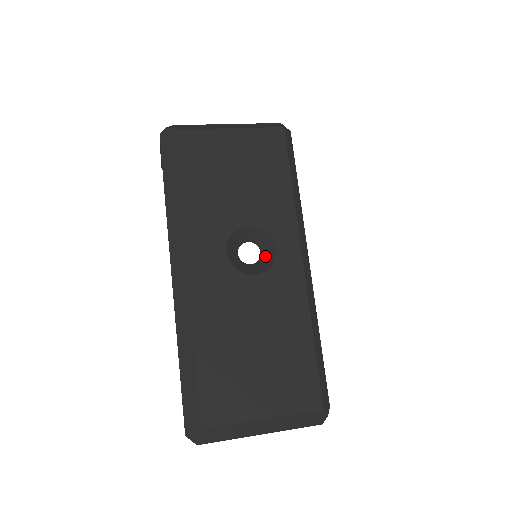
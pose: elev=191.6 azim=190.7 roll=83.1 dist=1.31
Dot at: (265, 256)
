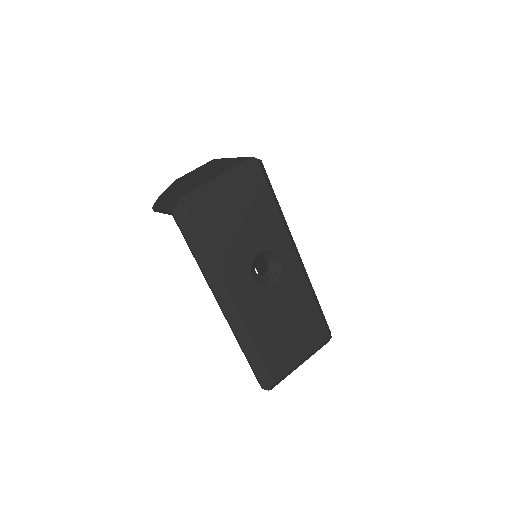
Dot at: (273, 265)
